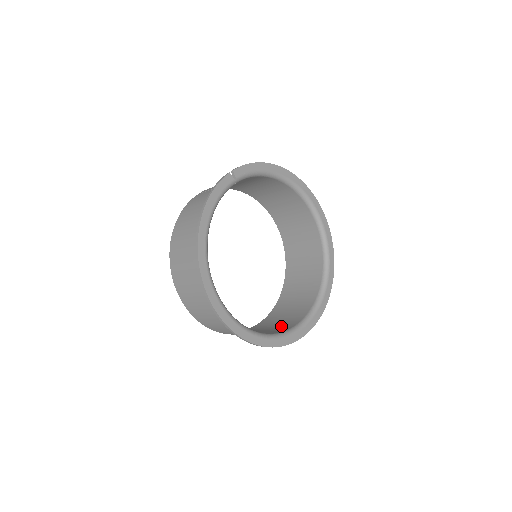
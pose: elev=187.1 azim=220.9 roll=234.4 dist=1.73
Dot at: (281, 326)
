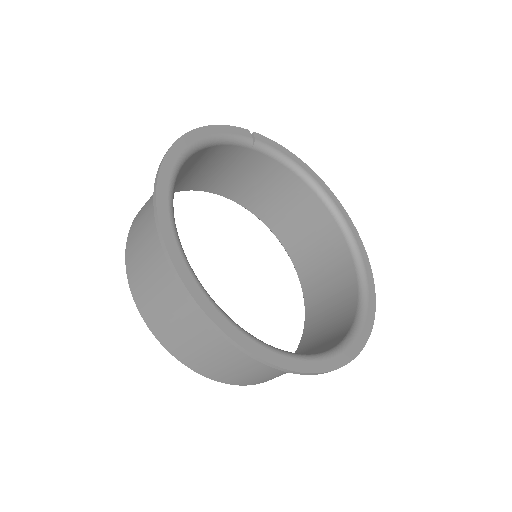
Dot at: occluded
